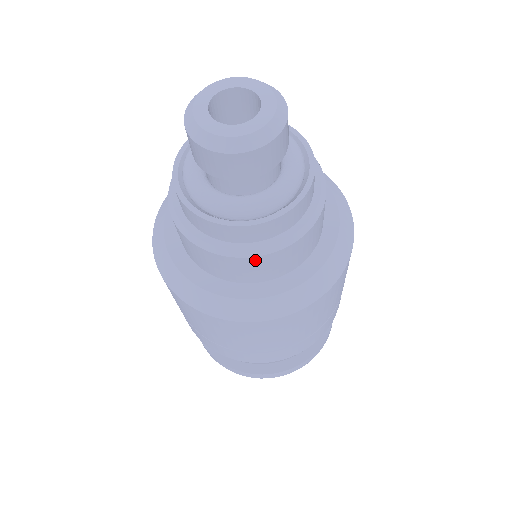
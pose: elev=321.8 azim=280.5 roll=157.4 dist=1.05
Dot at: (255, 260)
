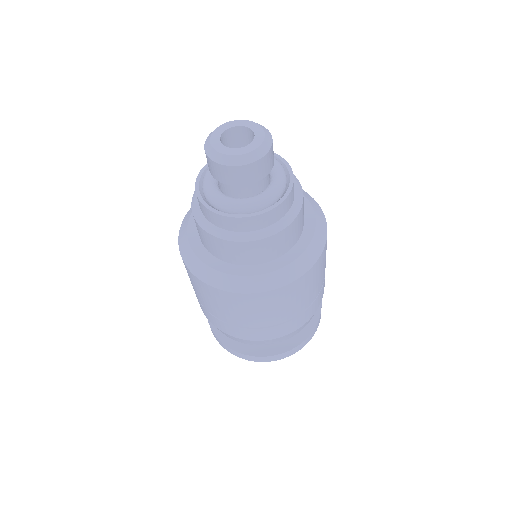
Dot at: (260, 243)
